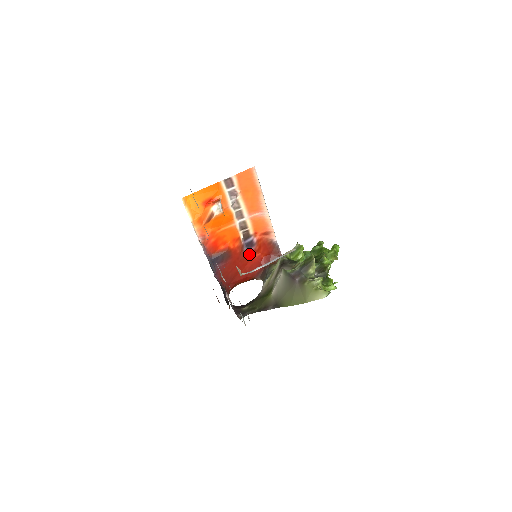
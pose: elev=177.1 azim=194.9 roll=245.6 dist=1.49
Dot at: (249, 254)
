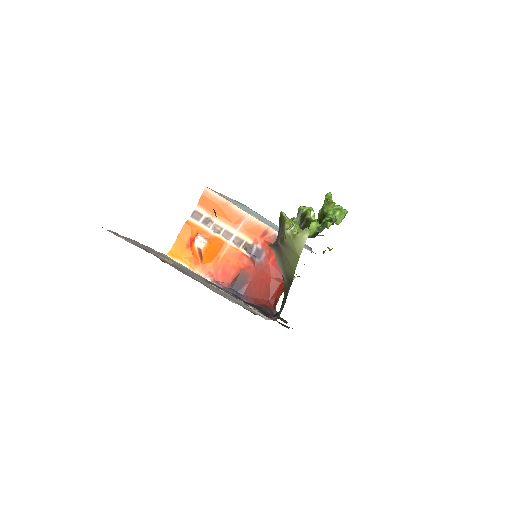
Dot at: (264, 262)
